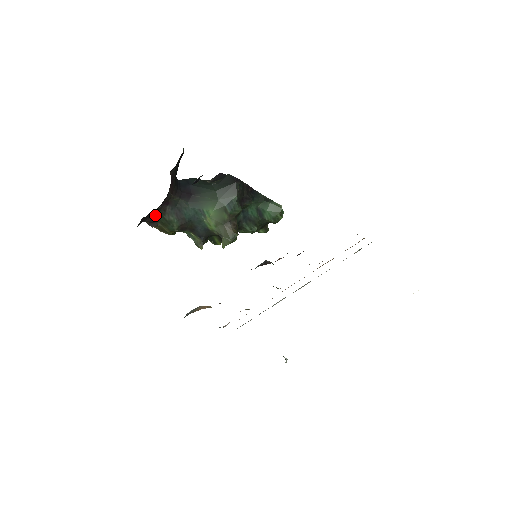
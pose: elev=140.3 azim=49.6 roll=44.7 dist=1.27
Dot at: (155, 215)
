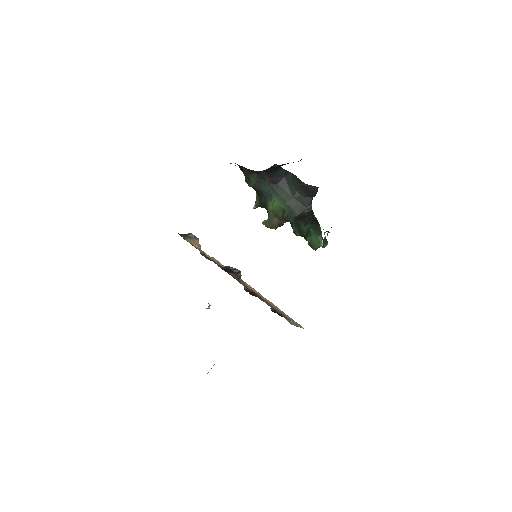
Dot at: (245, 169)
